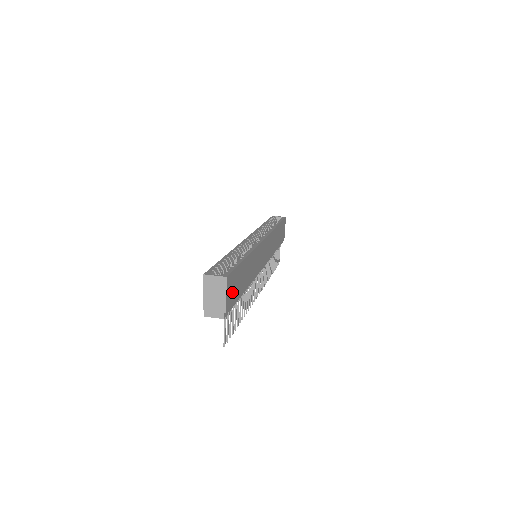
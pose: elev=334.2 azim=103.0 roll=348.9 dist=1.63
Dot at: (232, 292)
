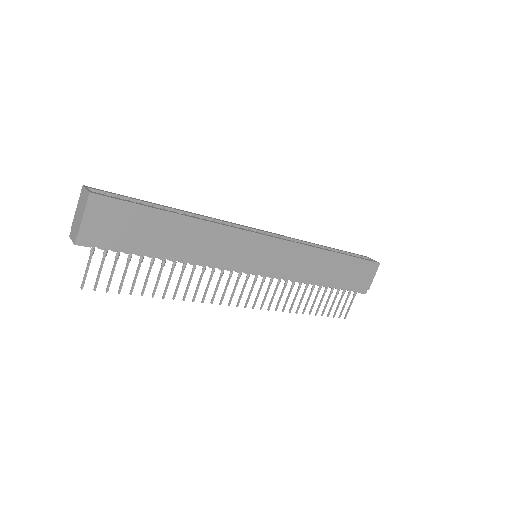
Dot at: (110, 226)
